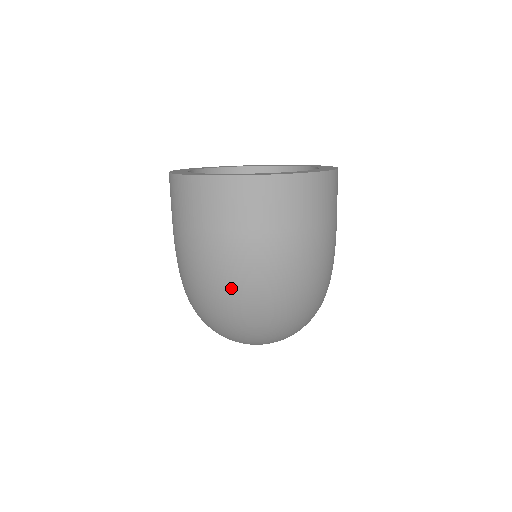
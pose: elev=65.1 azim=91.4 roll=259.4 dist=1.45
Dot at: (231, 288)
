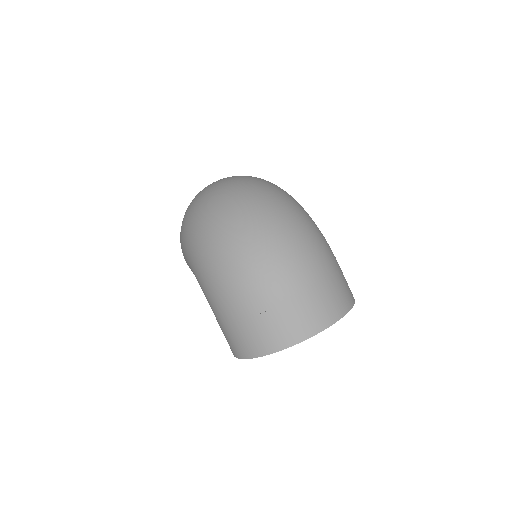
Dot at: (207, 191)
